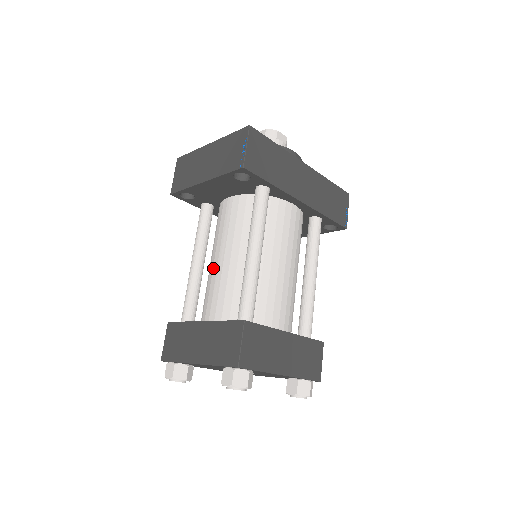
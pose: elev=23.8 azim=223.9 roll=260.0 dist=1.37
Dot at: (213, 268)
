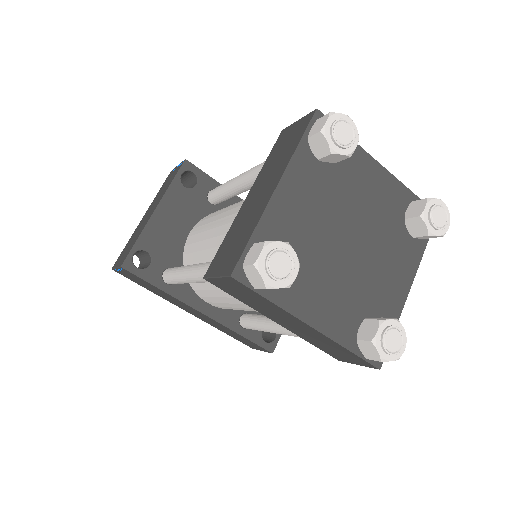
Dot at: (217, 235)
